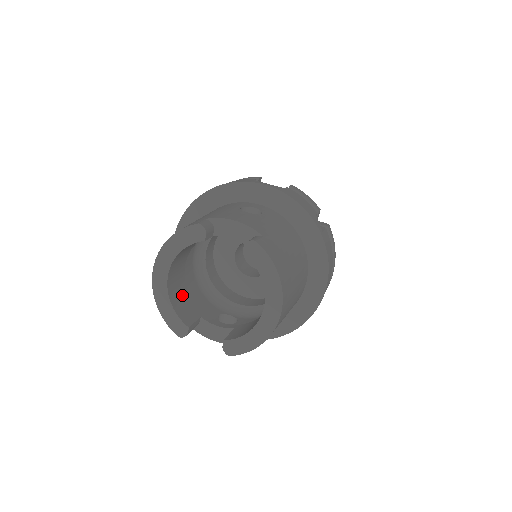
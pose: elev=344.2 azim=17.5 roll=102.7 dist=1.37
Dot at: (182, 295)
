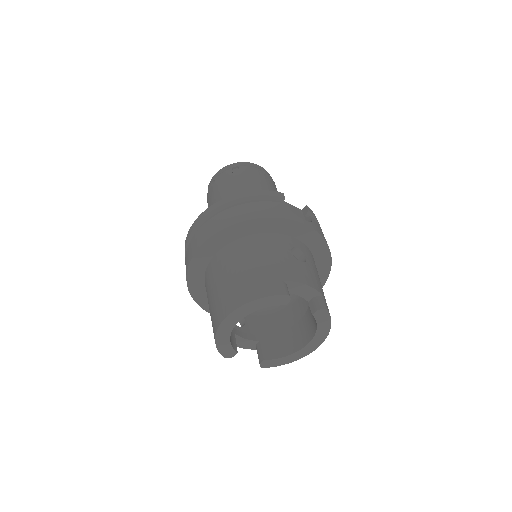
Dot at: occluded
